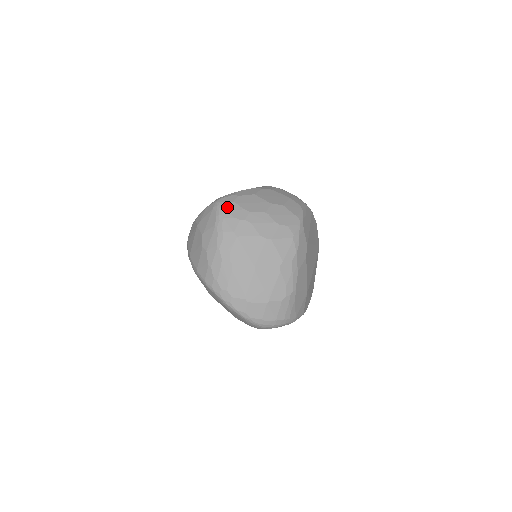
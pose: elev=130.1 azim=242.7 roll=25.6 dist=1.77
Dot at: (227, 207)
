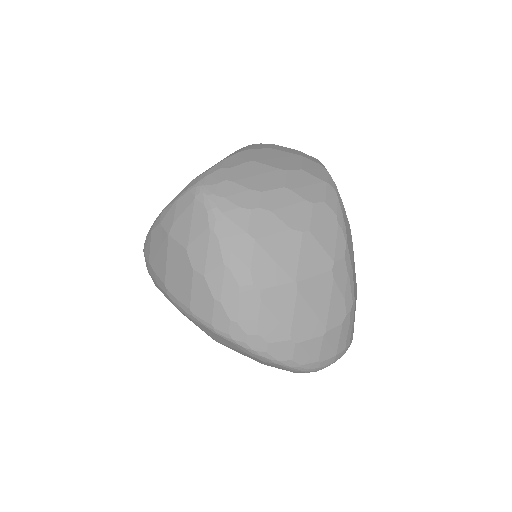
Dot at: (220, 191)
